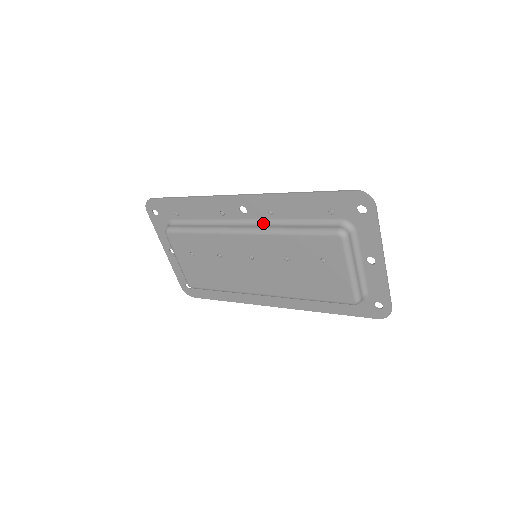
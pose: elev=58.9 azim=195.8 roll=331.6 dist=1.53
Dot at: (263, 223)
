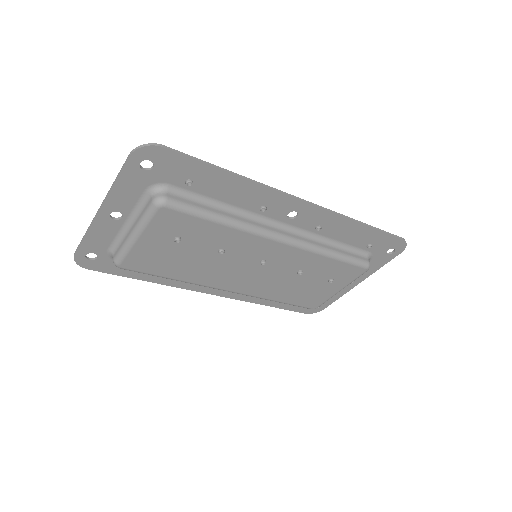
Dot at: (302, 234)
